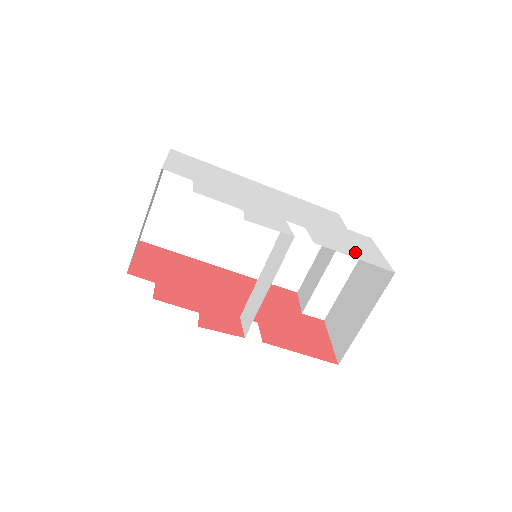
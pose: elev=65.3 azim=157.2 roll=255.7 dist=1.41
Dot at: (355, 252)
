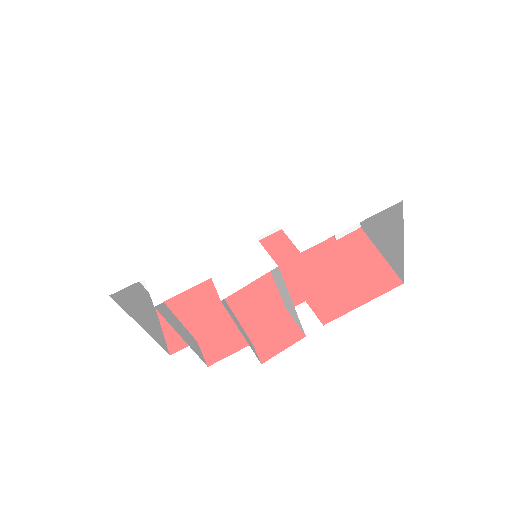
Dot at: (346, 211)
